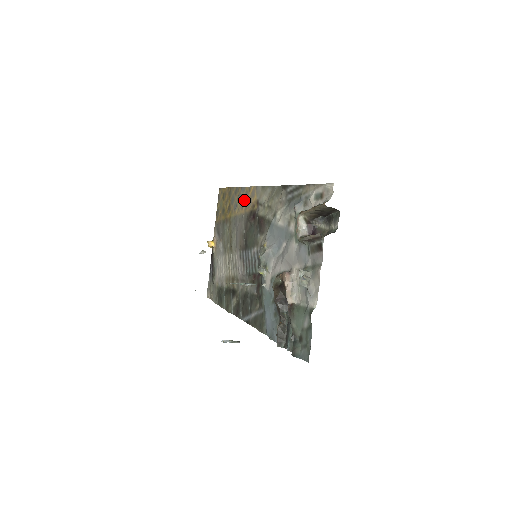
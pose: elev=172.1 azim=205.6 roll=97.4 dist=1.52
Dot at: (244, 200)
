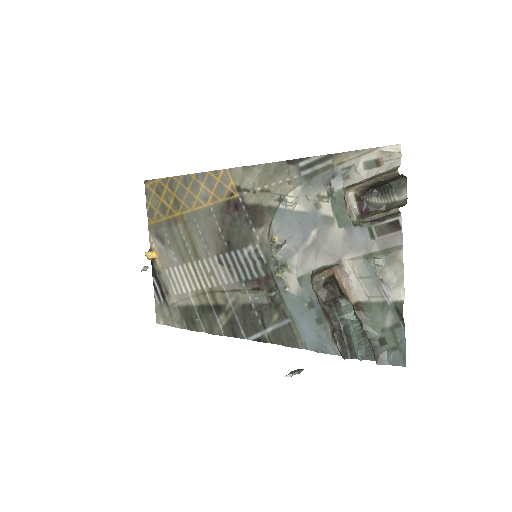
Dot at: (208, 189)
